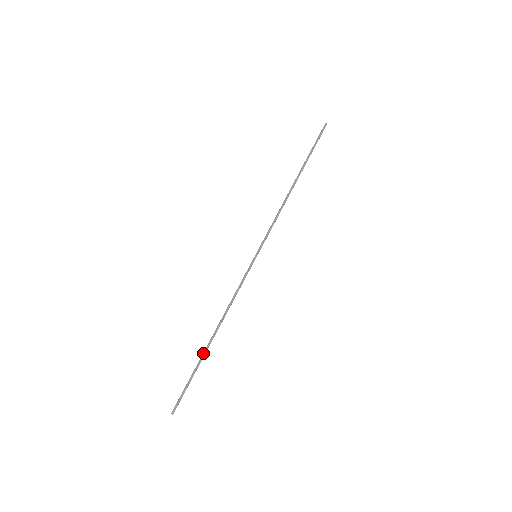
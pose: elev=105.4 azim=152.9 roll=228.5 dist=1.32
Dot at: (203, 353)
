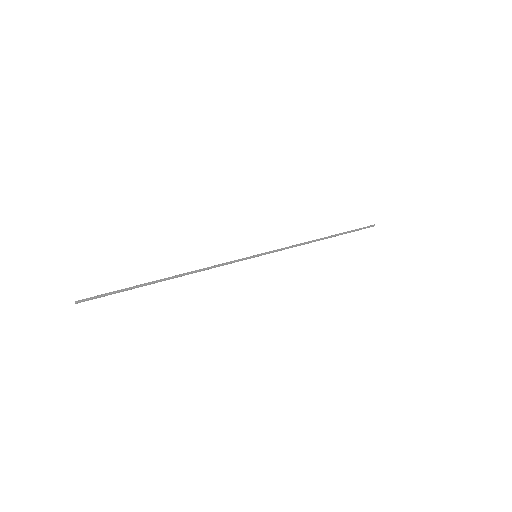
Dot at: (150, 283)
